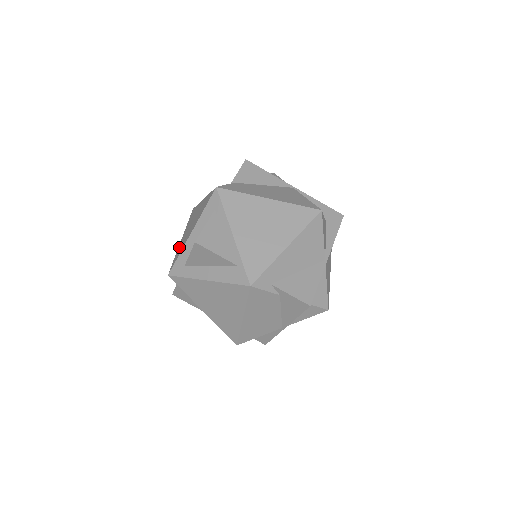
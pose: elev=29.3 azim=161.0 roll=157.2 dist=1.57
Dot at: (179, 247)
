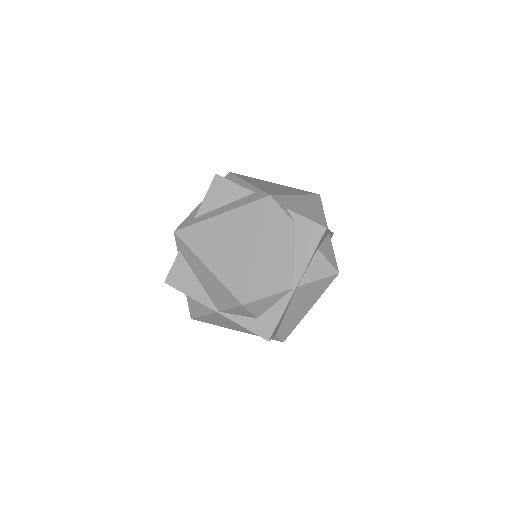
Dot at: occluded
